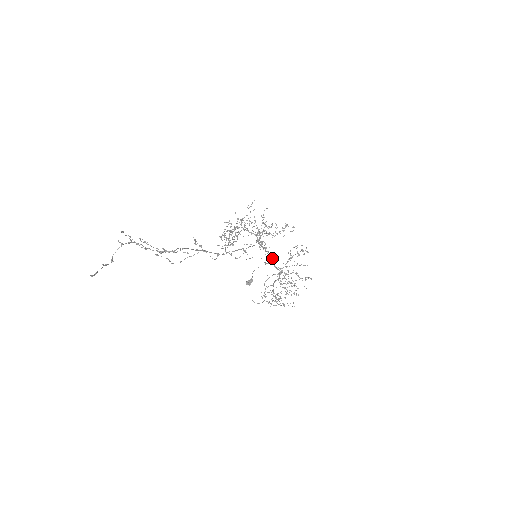
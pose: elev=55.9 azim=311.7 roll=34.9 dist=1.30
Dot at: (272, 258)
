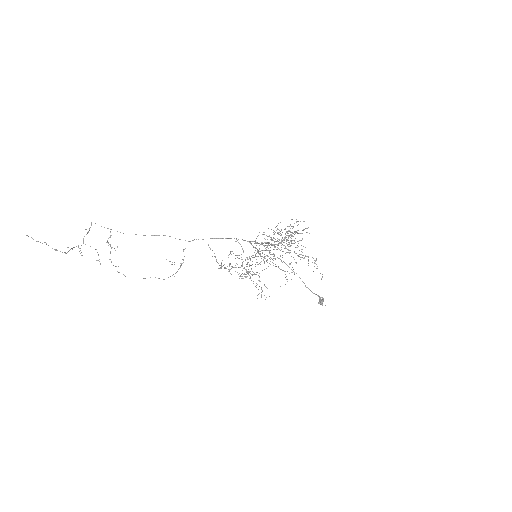
Dot at: occluded
